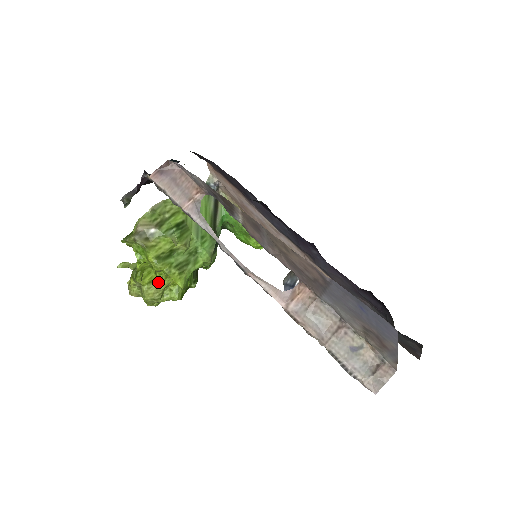
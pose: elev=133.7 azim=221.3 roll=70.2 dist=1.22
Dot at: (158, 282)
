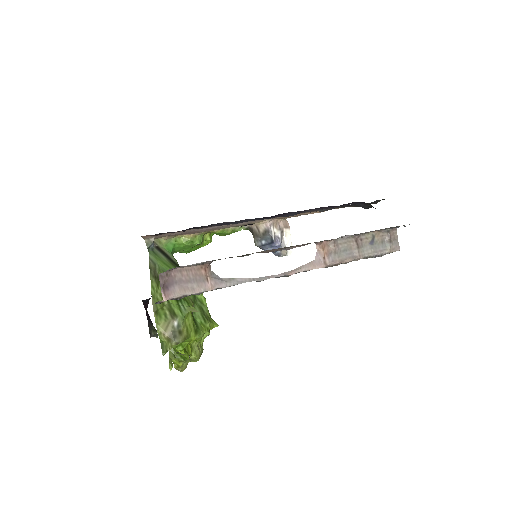
Dot at: (194, 342)
